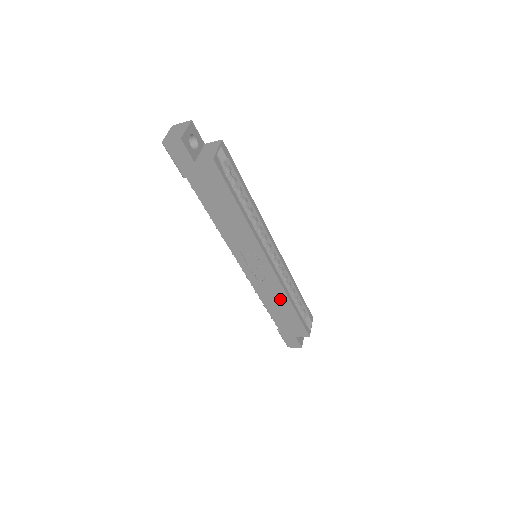
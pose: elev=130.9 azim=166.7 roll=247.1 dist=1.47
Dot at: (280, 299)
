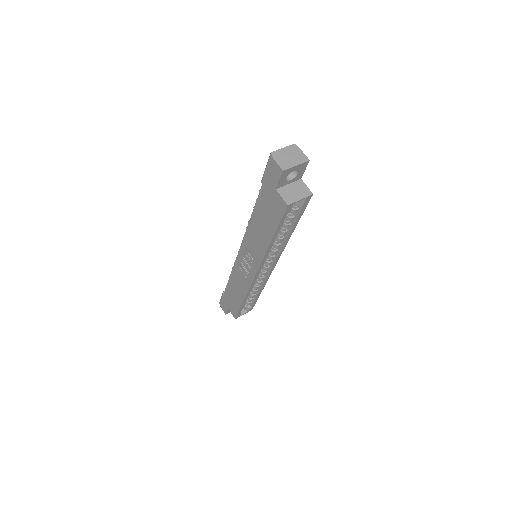
Dot at: (241, 289)
